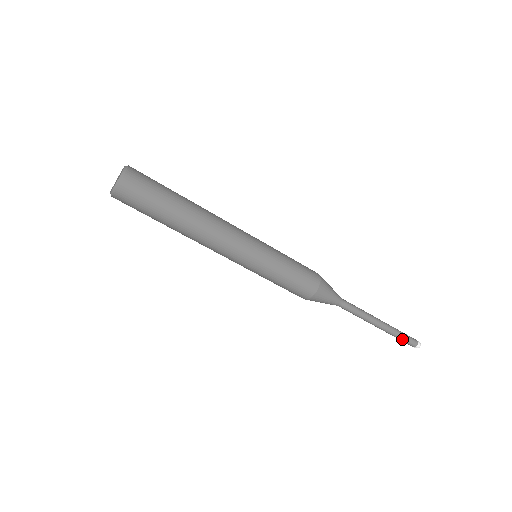
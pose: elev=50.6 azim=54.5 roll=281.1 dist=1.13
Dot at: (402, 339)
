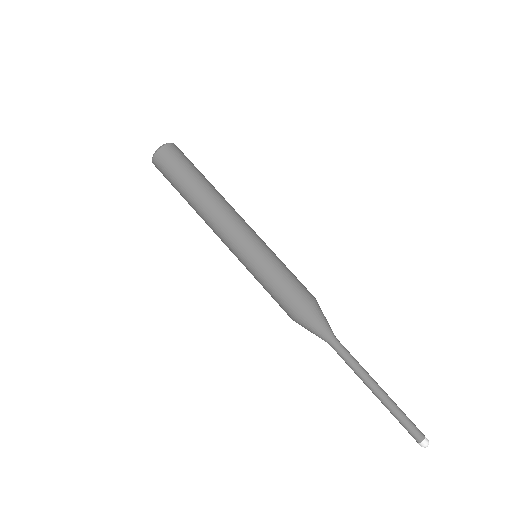
Dot at: (406, 419)
